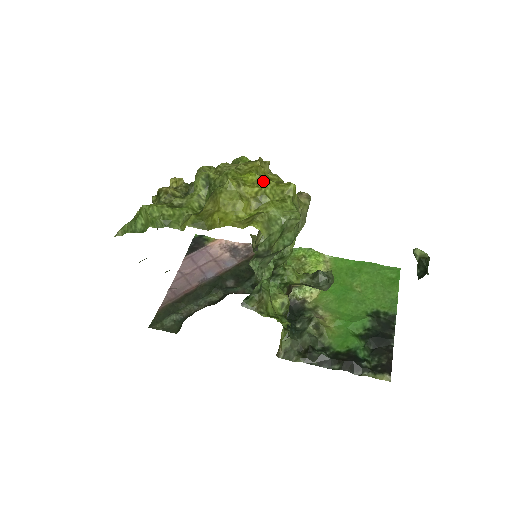
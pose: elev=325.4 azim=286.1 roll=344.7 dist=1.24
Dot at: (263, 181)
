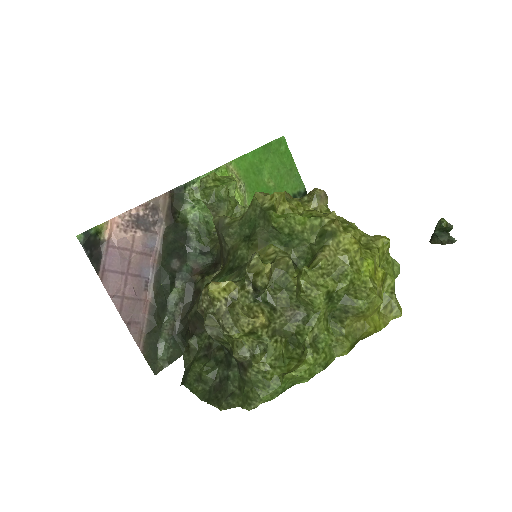
Dot at: (376, 261)
